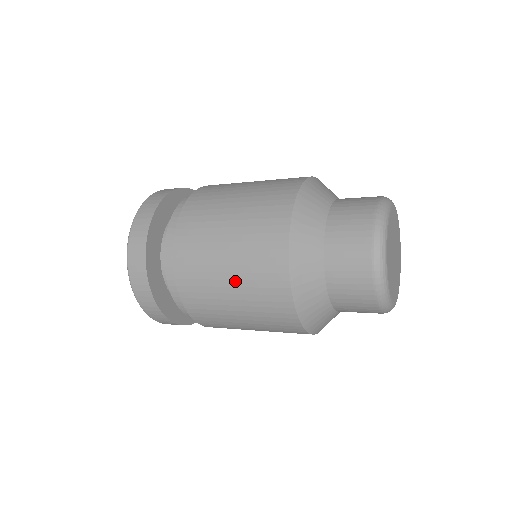
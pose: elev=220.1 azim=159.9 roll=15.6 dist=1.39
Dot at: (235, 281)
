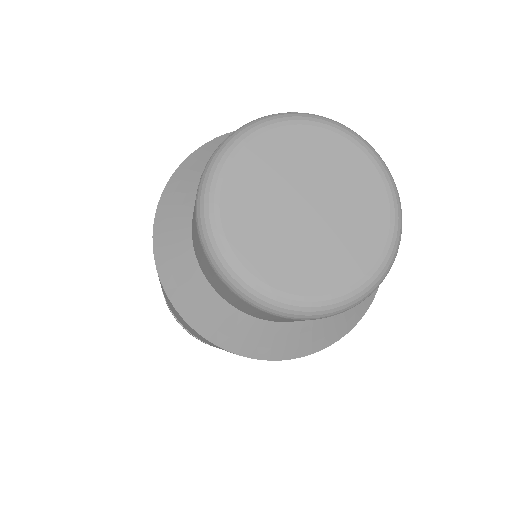
Dot at: (171, 307)
